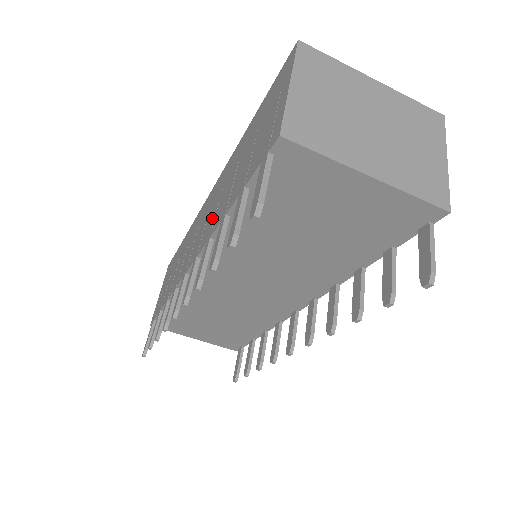
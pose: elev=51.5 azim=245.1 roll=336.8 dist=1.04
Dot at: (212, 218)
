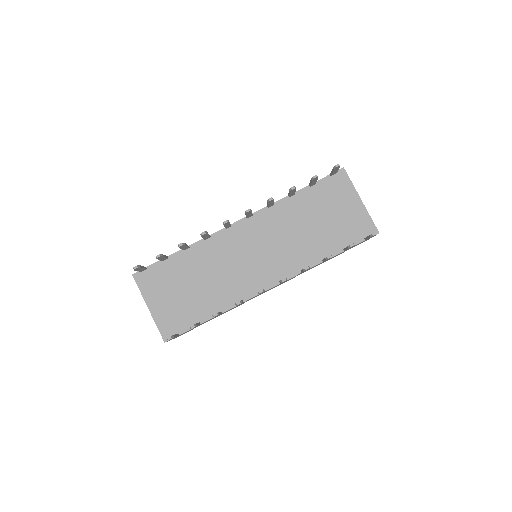
Dot at: occluded
